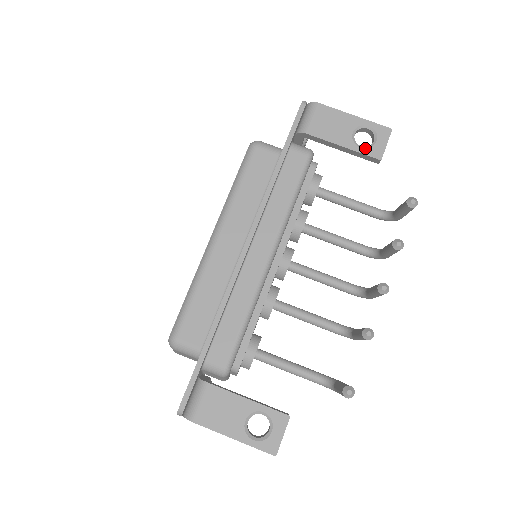
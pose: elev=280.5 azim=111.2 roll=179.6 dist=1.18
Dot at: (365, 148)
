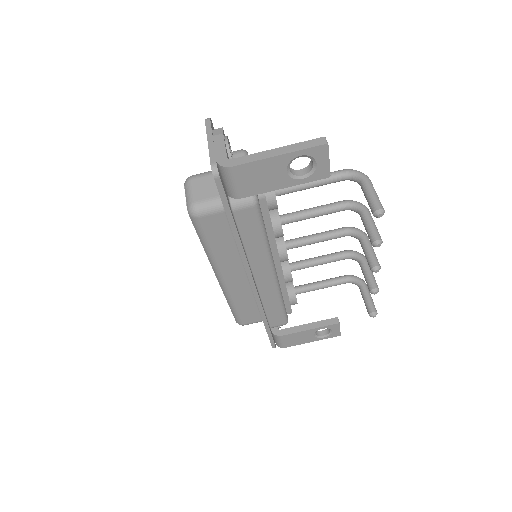
Dot at: (308, 177)
